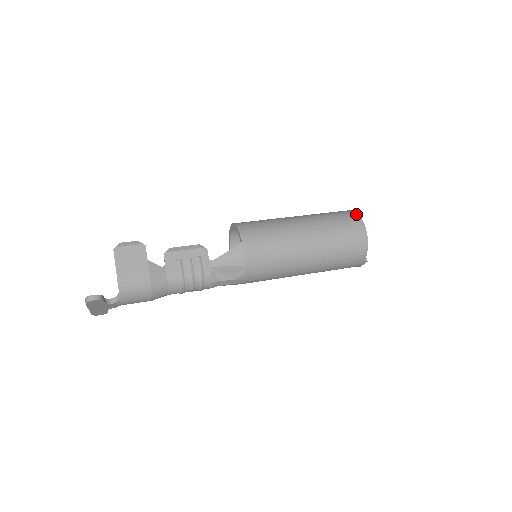
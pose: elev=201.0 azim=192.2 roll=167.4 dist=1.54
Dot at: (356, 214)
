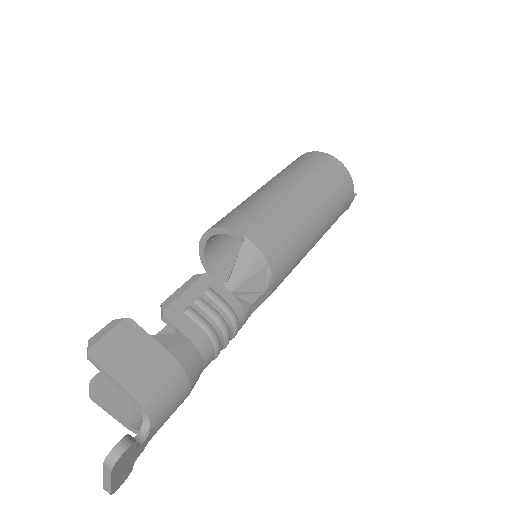
Dot at: (313, 152)
